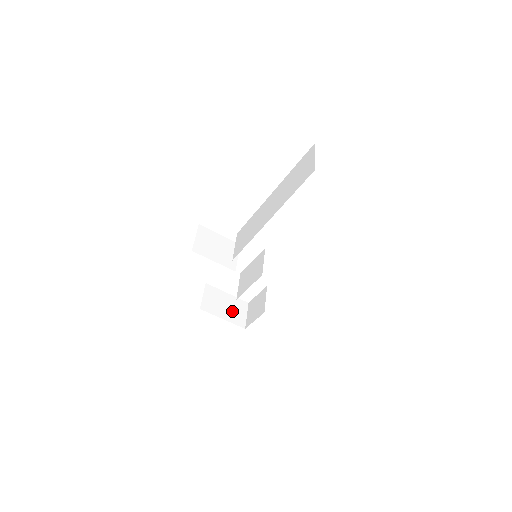
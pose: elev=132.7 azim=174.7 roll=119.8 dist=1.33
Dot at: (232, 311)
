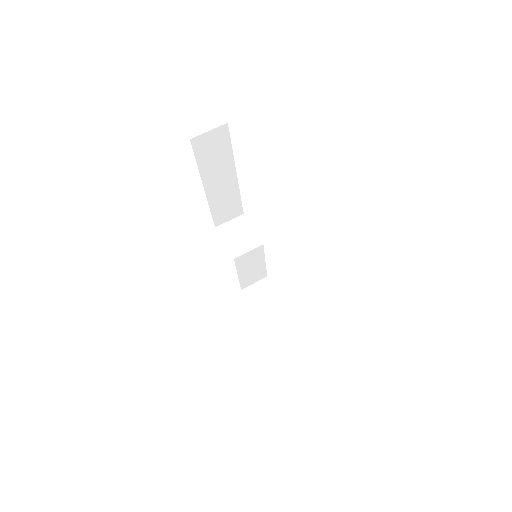
Dot at: (267, 309)
